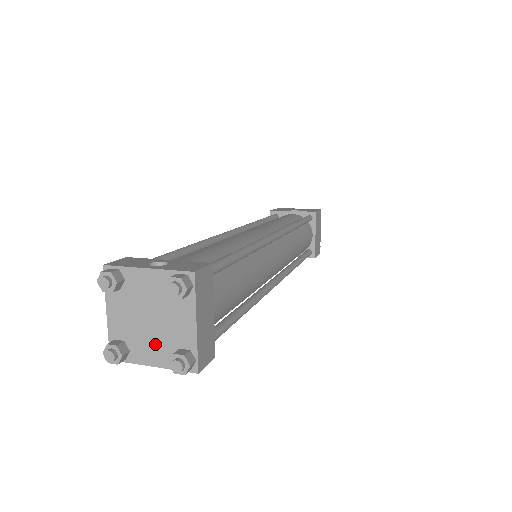
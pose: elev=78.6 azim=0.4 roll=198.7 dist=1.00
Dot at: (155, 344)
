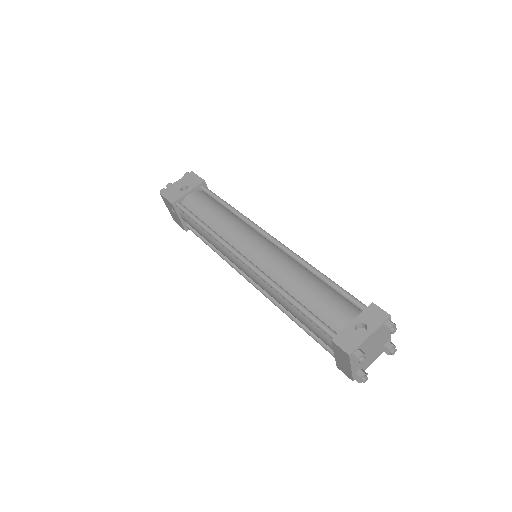
Dot at: (374, 355)
